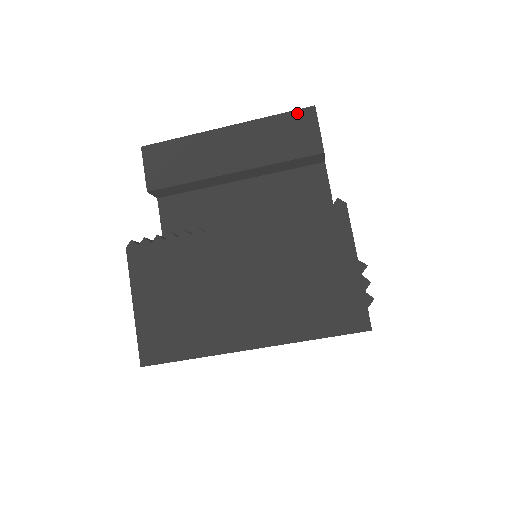
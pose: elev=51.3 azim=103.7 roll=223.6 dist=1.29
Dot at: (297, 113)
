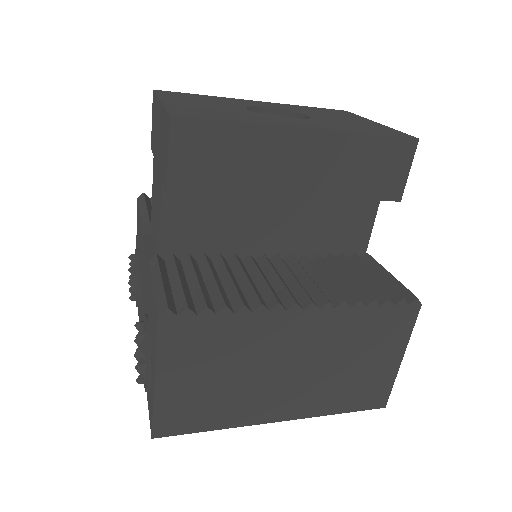
Dot at: (397, 142)
